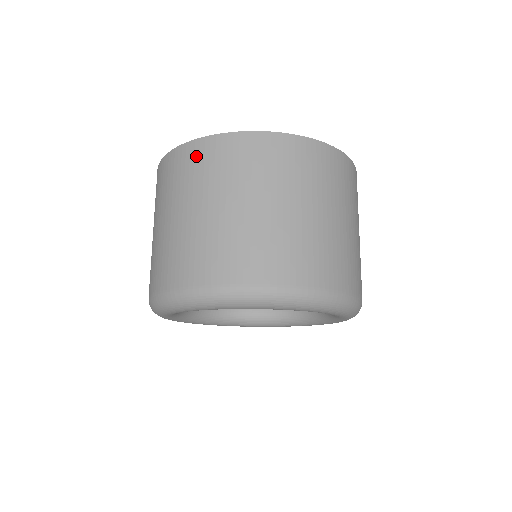
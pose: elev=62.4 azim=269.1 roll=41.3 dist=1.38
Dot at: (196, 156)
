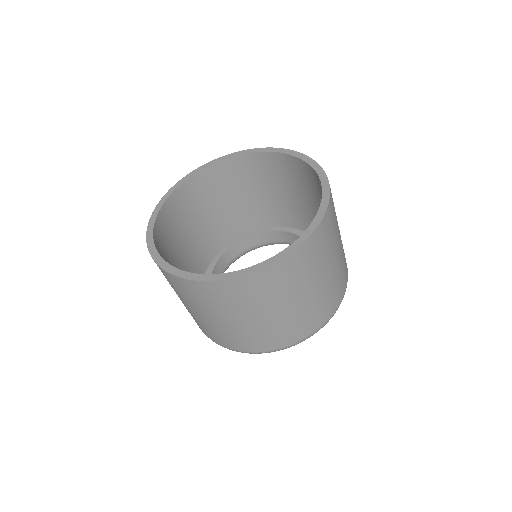
Dot at: (181, 286)
